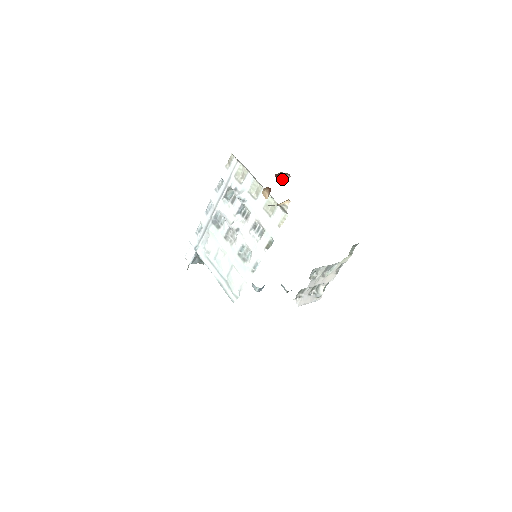
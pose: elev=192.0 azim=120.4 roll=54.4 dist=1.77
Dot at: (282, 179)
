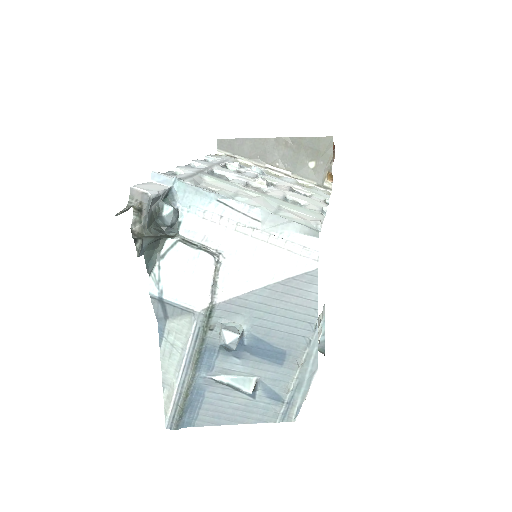
Dot at: occluded
